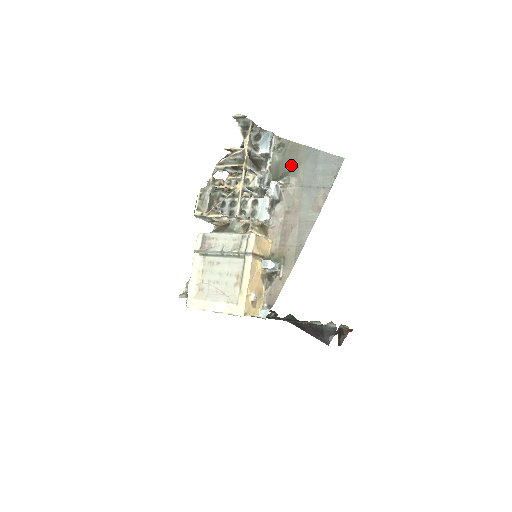
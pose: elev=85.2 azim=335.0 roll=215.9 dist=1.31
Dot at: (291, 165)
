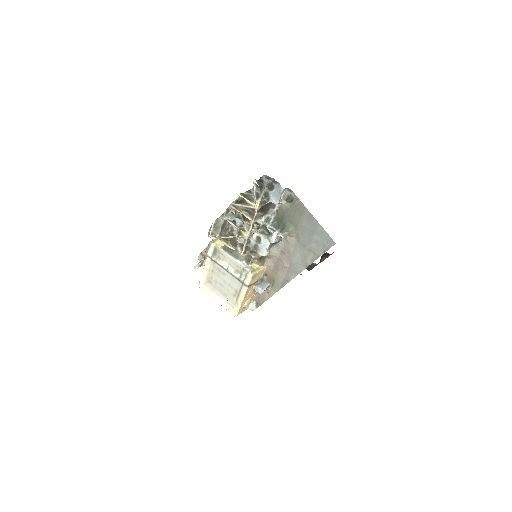
Dot at: (294, 220)
